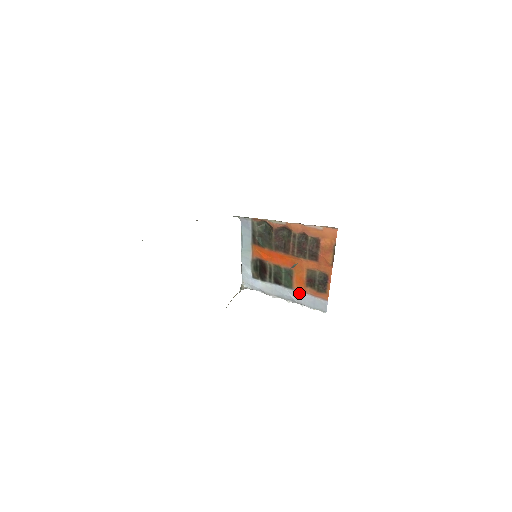
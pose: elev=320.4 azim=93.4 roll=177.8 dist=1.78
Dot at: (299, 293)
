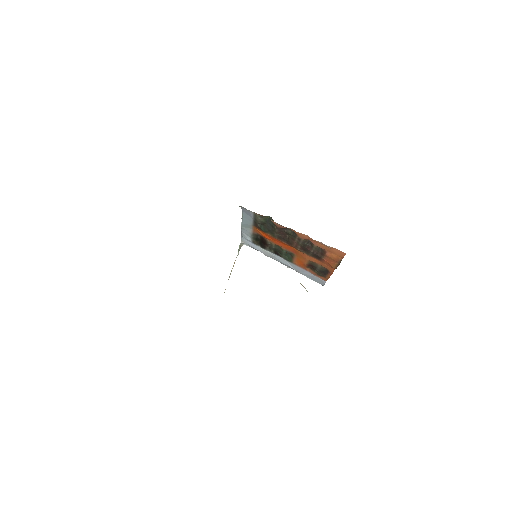
Dot at: (298, 267)
